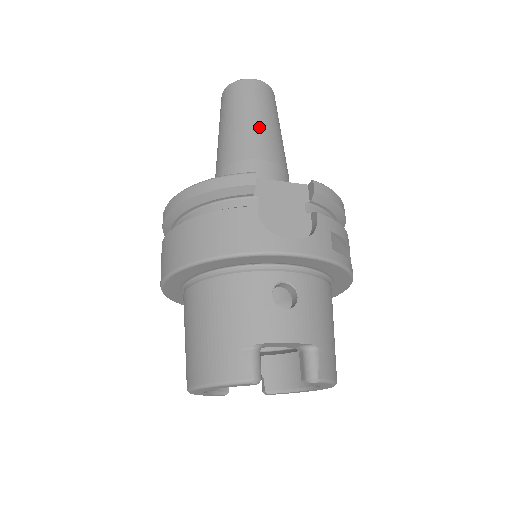
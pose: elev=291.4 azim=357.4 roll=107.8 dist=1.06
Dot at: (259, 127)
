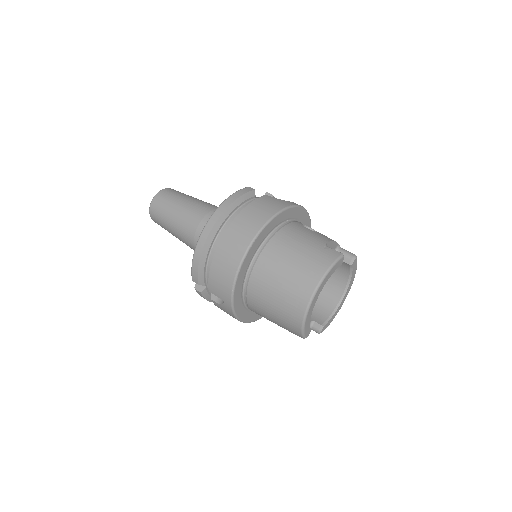
Dot at: (200, 200)
